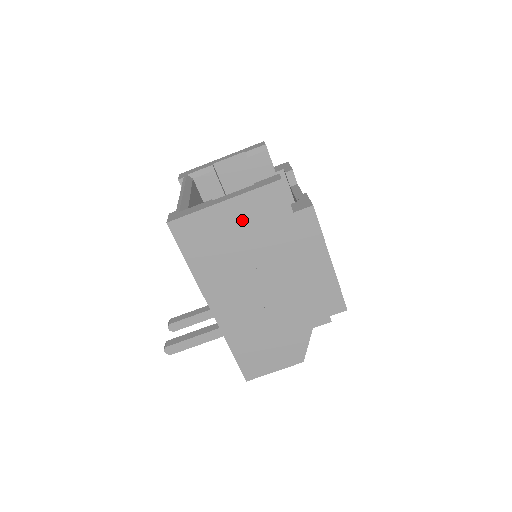
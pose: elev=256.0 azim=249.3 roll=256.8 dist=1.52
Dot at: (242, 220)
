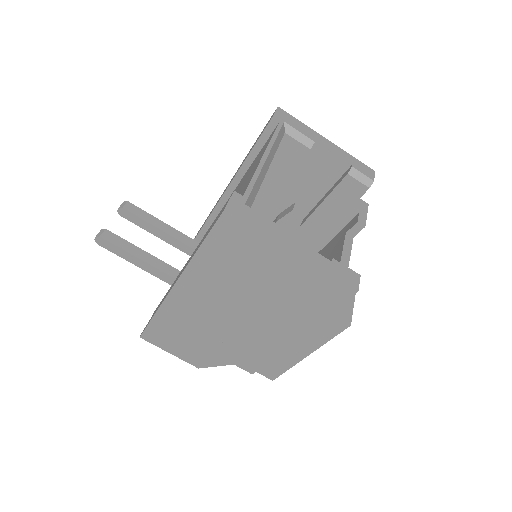
Dot at: (287, 276)
